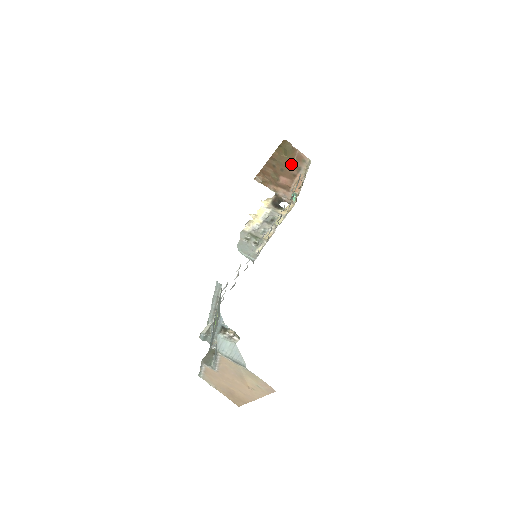
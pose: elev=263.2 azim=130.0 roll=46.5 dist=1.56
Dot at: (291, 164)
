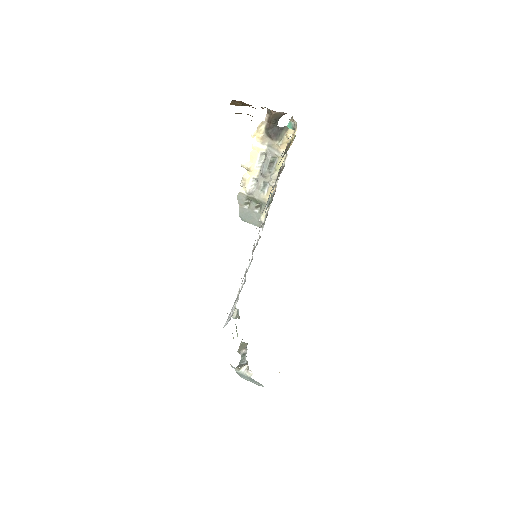
Dot at: occluded
